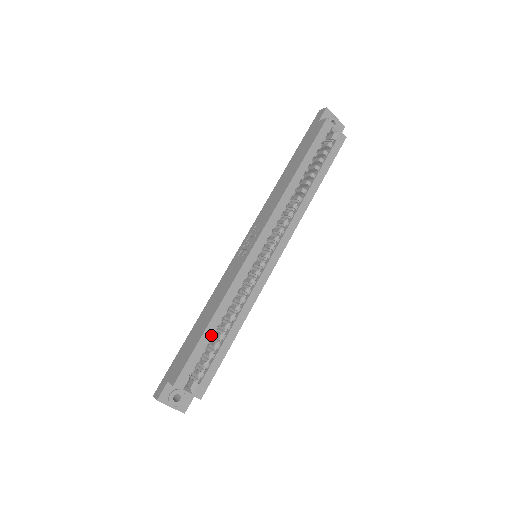
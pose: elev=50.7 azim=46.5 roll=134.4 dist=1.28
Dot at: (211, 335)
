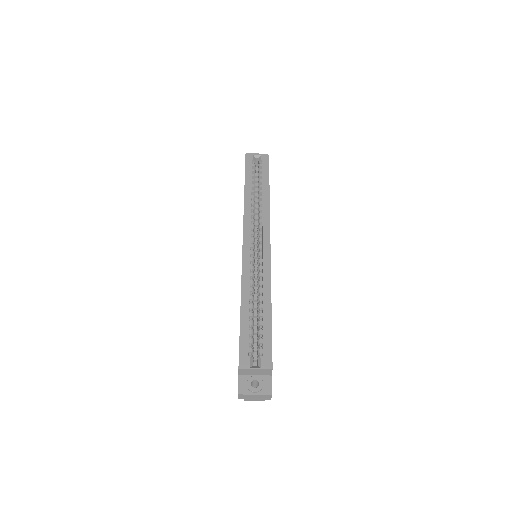
Dot at: (248, 317)
